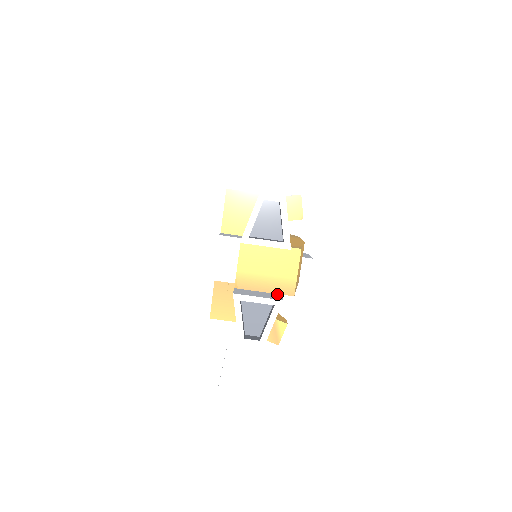
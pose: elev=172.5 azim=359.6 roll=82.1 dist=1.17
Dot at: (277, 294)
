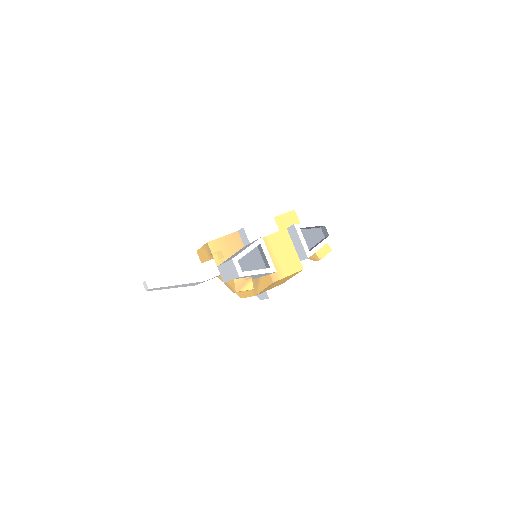
Dot at: occluded
